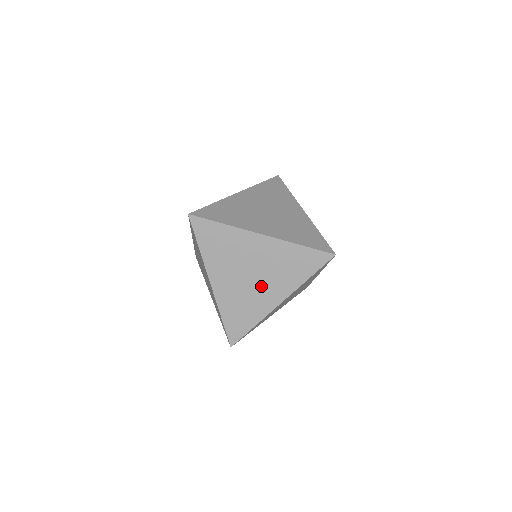
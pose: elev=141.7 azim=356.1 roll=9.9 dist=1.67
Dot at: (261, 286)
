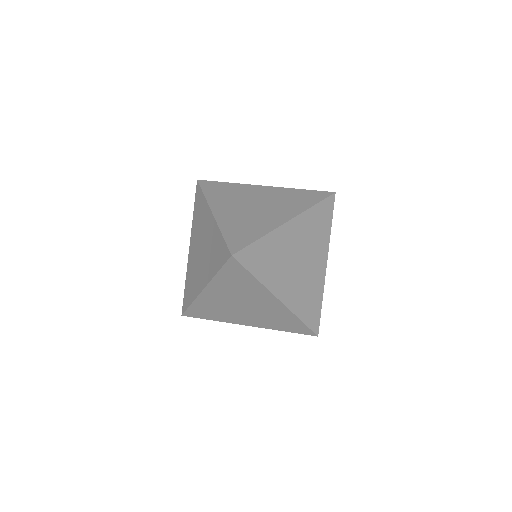
Dot at: (310, 265)
